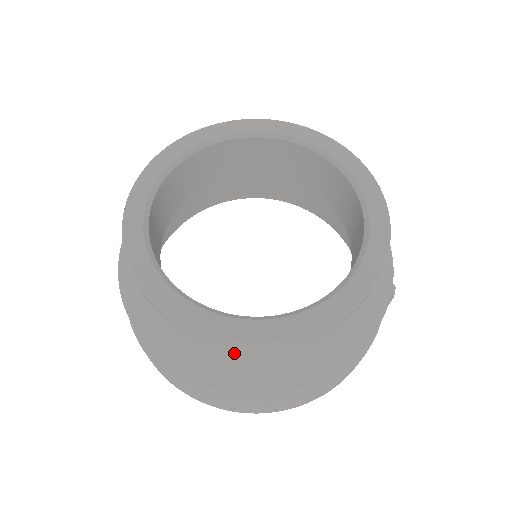
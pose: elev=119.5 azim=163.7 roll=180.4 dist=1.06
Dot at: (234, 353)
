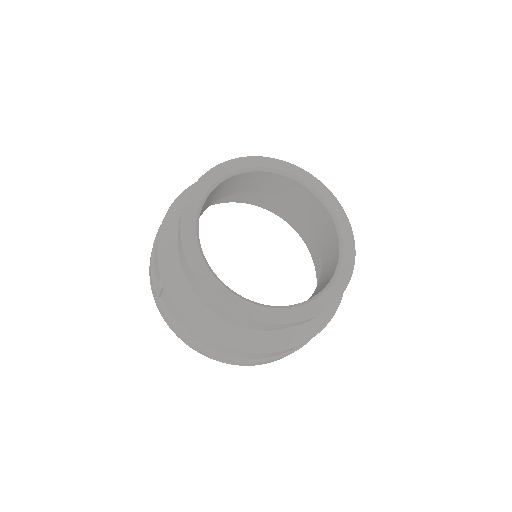
Dot at: occluded
